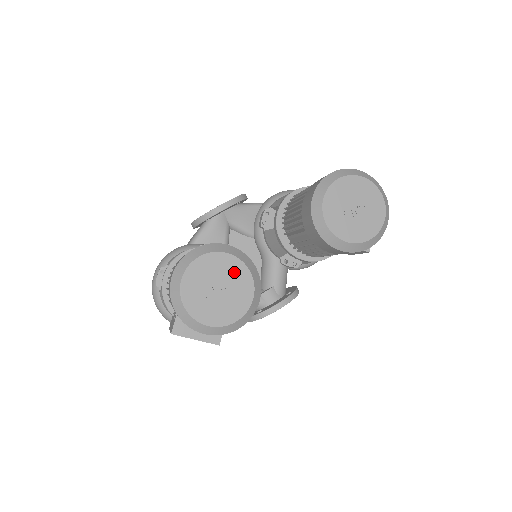
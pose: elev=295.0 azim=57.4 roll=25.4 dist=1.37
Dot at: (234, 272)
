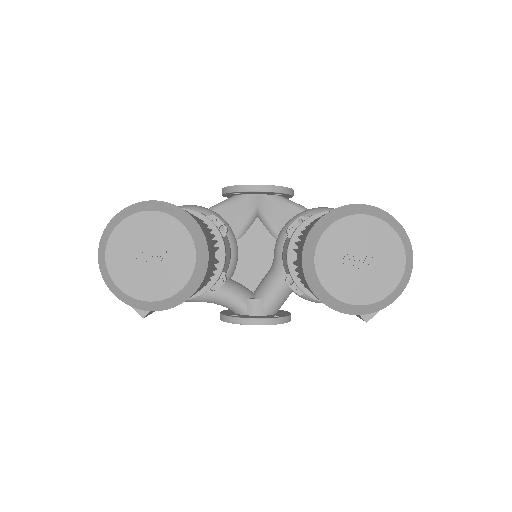
Dot at: (178, 248)
